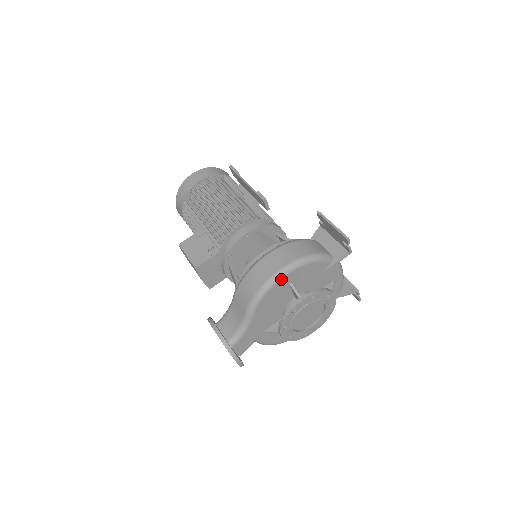
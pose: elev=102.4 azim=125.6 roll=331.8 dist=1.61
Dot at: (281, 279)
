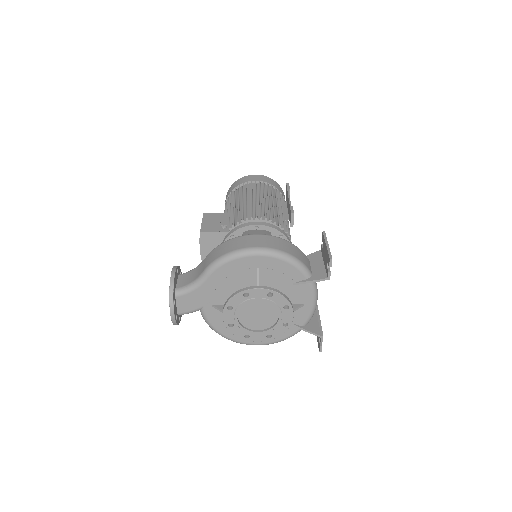
Dot at: (251, 256)
